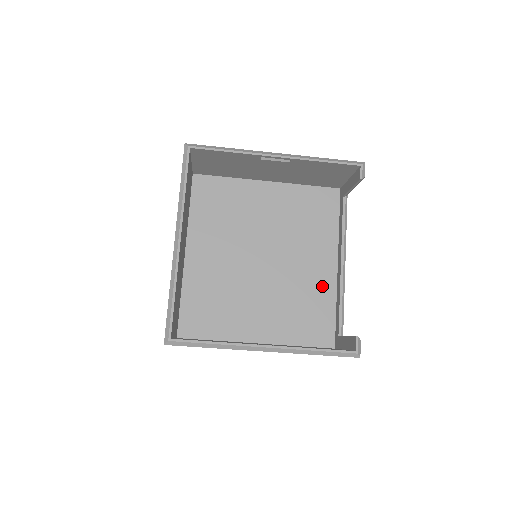
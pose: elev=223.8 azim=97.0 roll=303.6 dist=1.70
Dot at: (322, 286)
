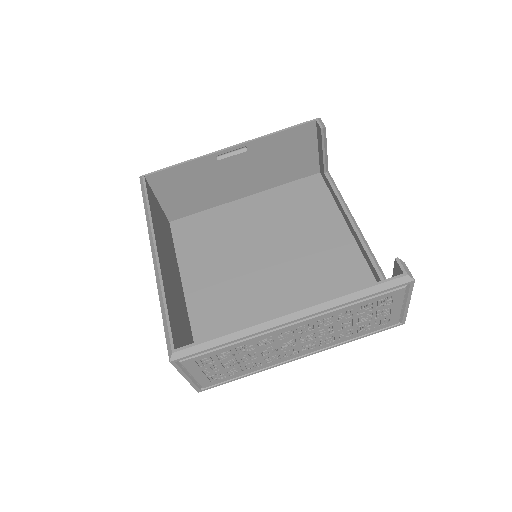
Dot at: (346, 261)
